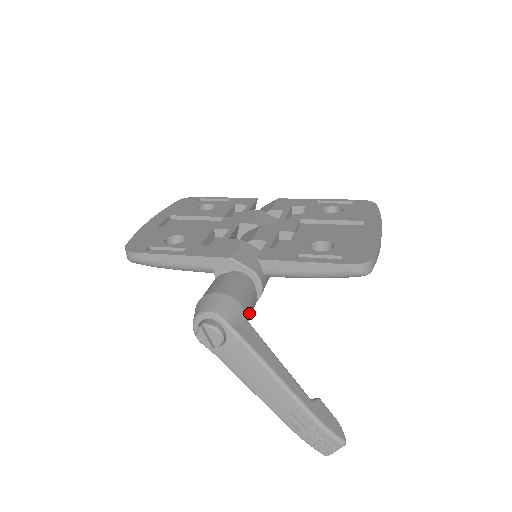
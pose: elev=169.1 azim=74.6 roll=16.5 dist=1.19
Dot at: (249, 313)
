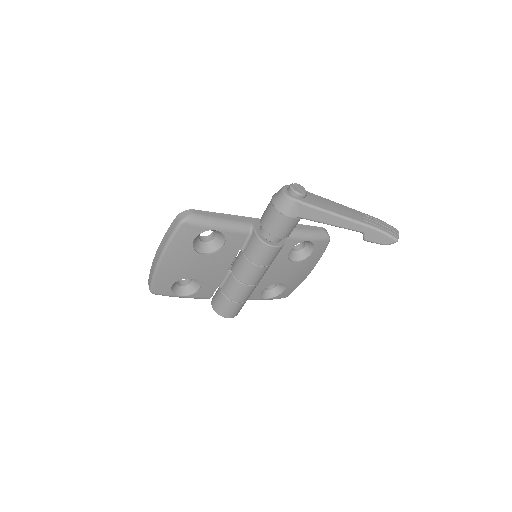
Dot at: occluded
